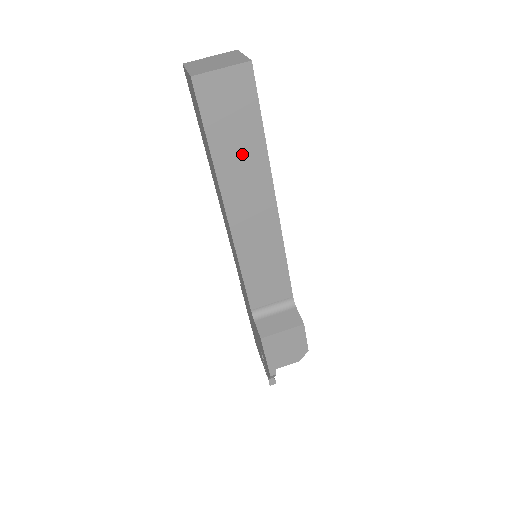
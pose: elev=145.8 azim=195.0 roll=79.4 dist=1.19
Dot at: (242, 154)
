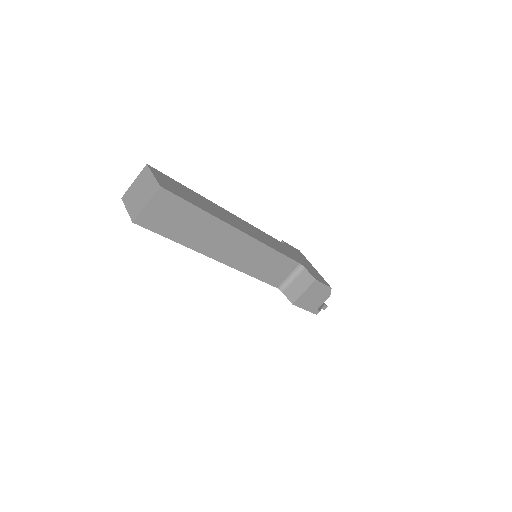
Dot at: (198, 229)
